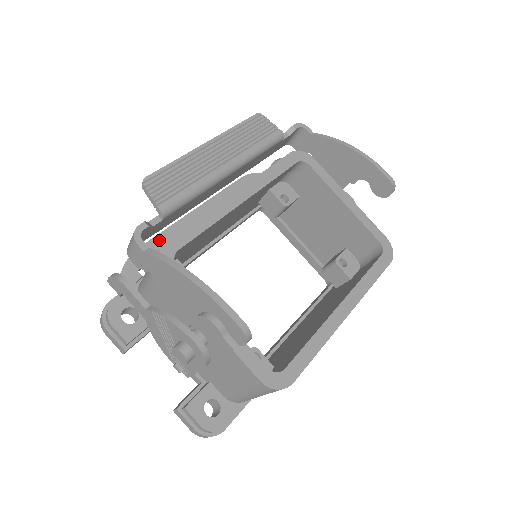
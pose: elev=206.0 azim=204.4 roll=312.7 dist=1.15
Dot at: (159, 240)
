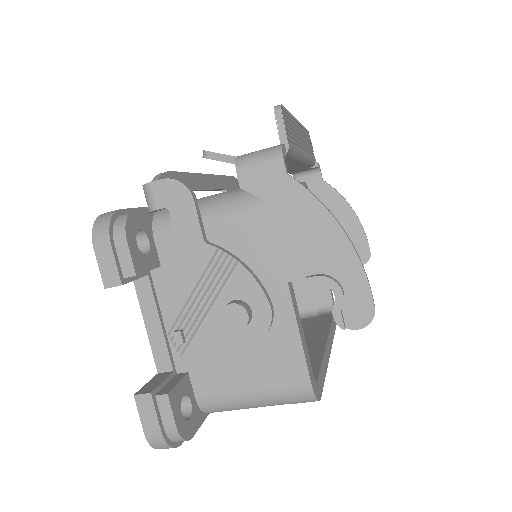
Dot at: (184, 179)
